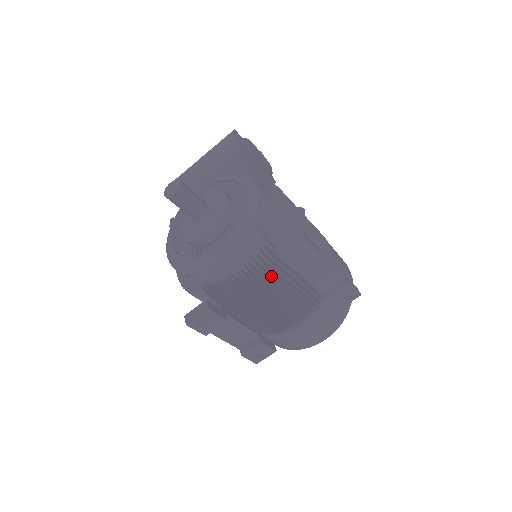
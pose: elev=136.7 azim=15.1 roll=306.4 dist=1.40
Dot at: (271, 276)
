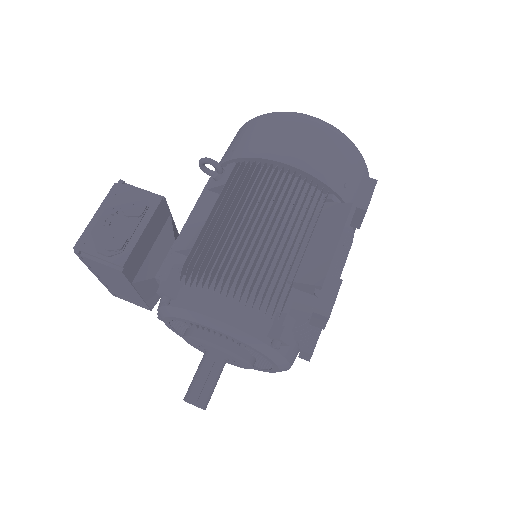
Dot at: occluded
